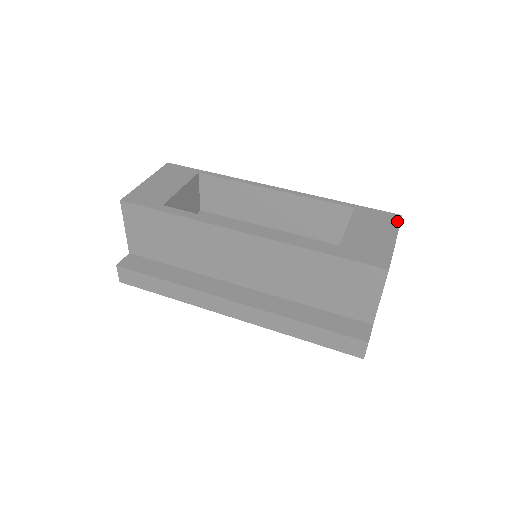
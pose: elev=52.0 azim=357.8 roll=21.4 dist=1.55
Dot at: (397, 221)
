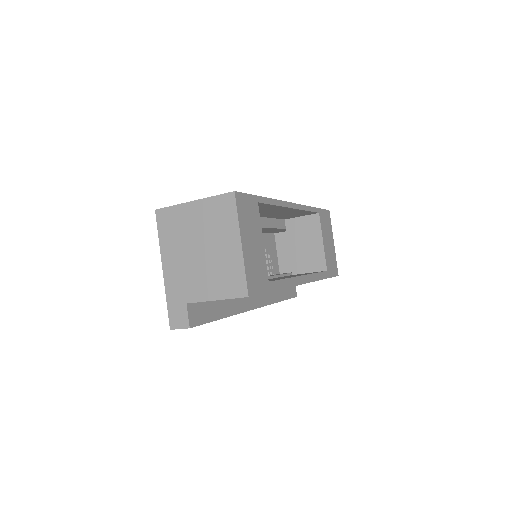
Dot at: (330, 220)
